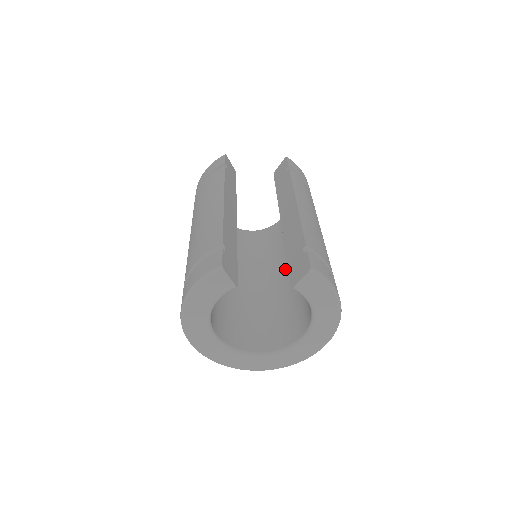
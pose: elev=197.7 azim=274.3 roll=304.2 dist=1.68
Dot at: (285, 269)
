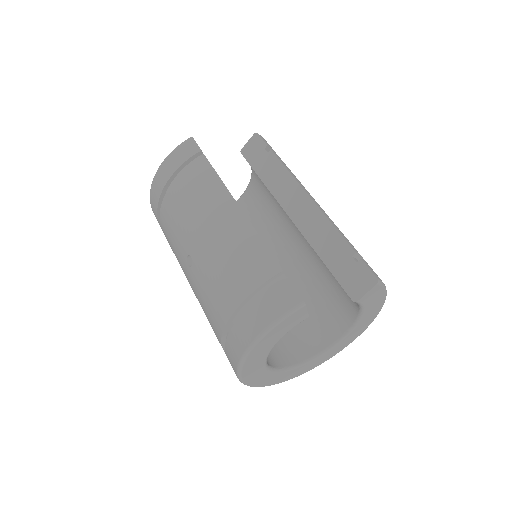
Dot at: (277, 261)
